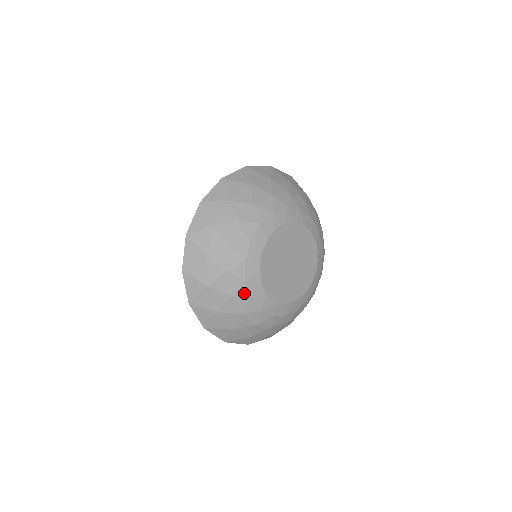
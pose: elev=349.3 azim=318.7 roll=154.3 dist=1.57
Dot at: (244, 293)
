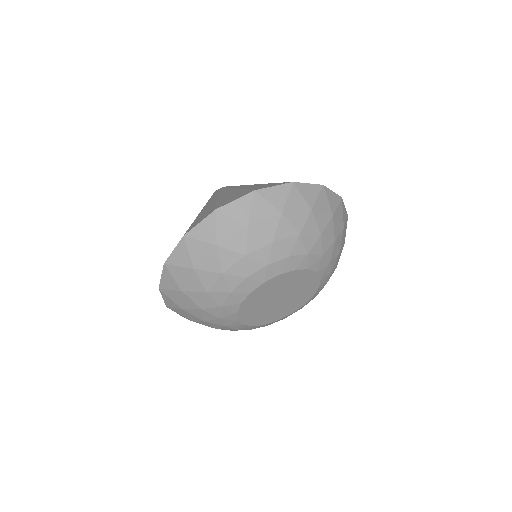
Dot at: (220, 299)
